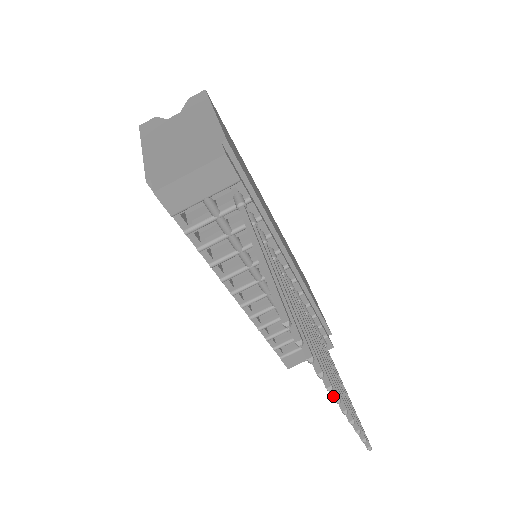
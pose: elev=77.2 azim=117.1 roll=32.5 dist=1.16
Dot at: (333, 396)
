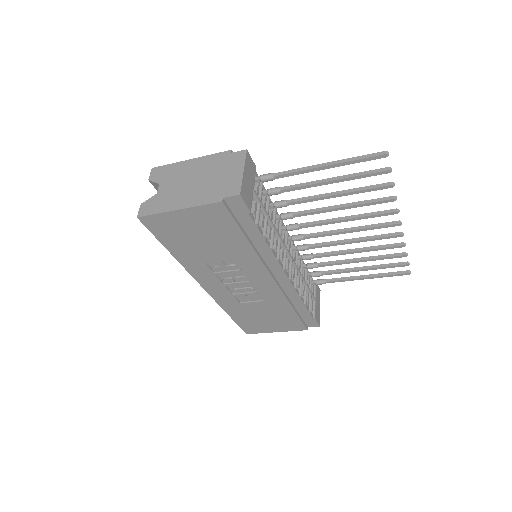
Dot at: (397, 223)
